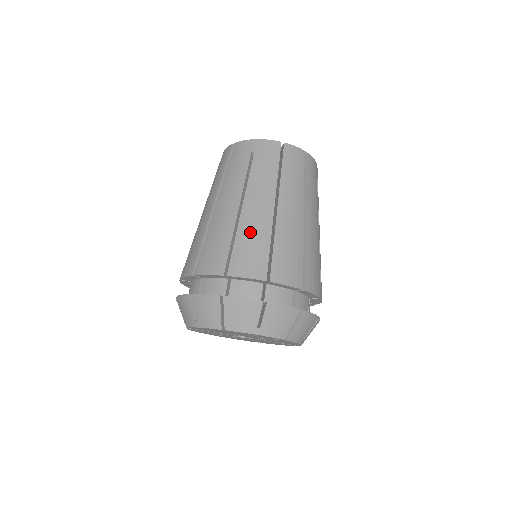
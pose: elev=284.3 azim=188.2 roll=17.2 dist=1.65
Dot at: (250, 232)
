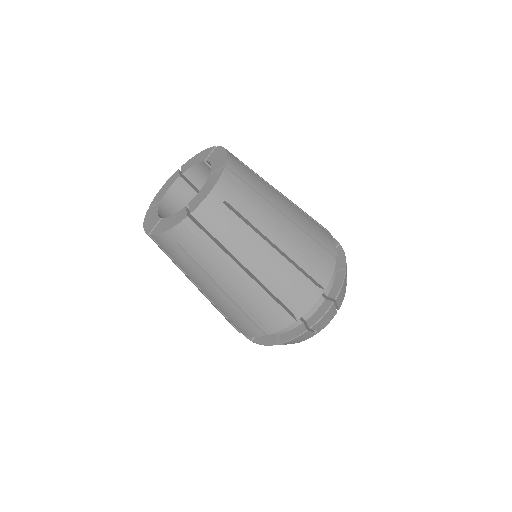
Dot at: occluded
